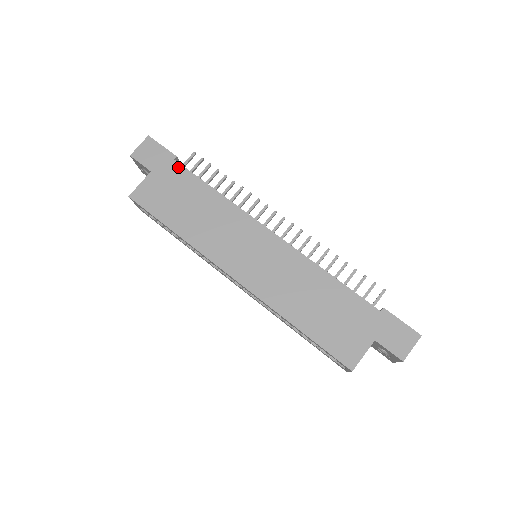
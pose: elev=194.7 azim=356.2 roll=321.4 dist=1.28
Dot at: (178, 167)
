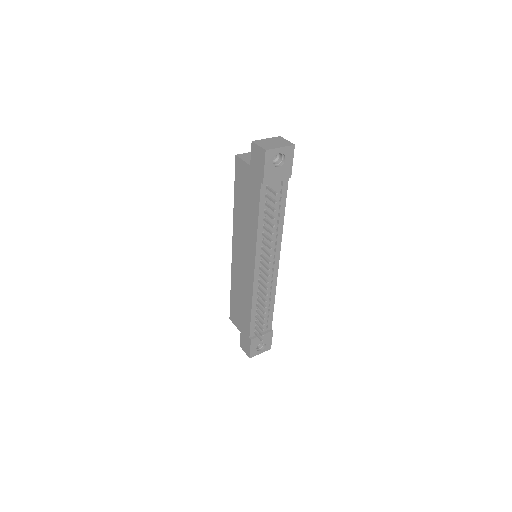
Dot at: (258, 188)
